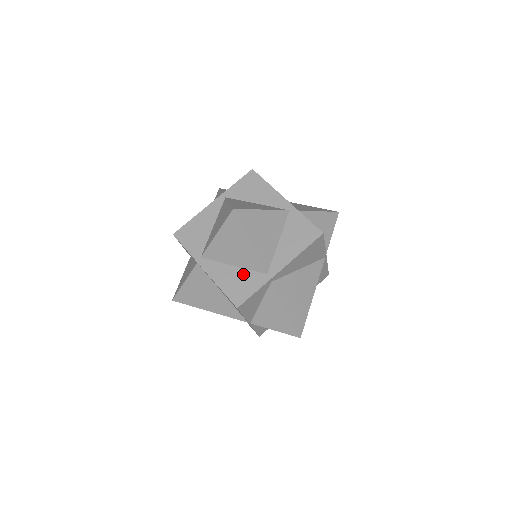
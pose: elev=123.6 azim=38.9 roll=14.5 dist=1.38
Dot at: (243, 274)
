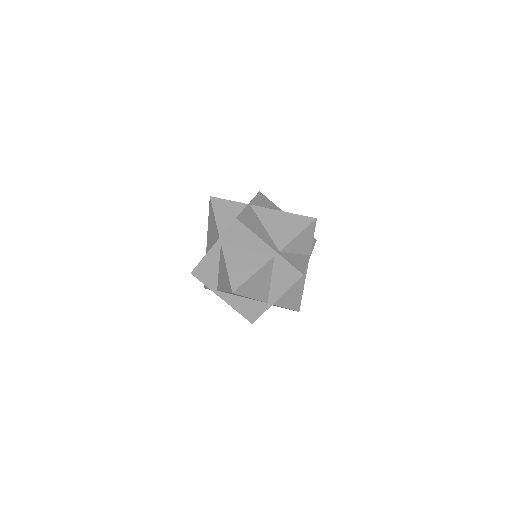
Dot at: (250, 303)
